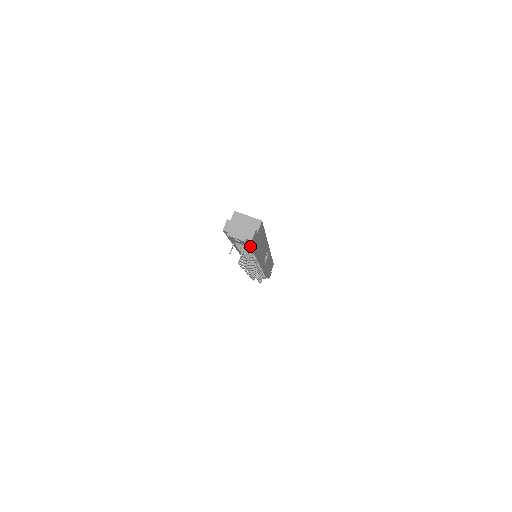
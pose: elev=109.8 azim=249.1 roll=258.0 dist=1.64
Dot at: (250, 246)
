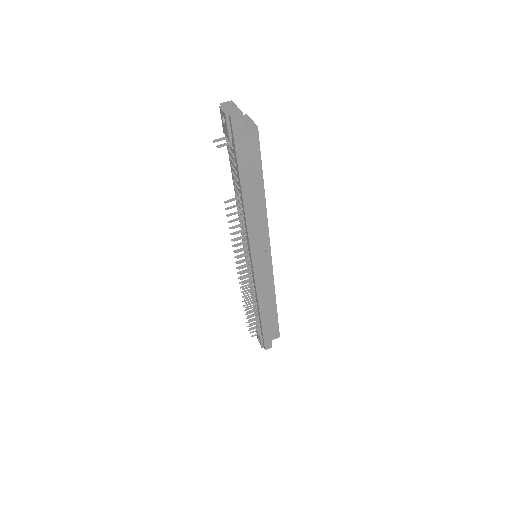
Dot at: (235, 153)
